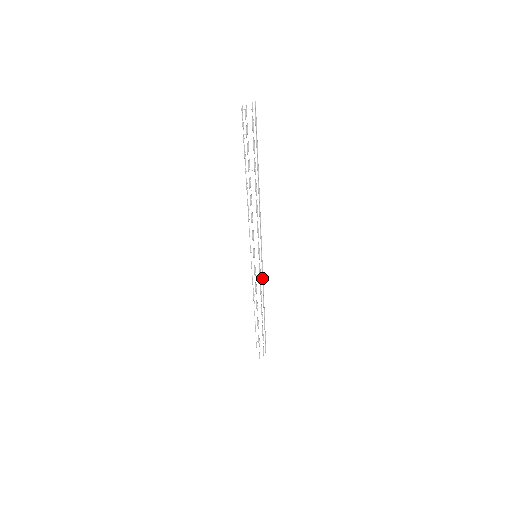
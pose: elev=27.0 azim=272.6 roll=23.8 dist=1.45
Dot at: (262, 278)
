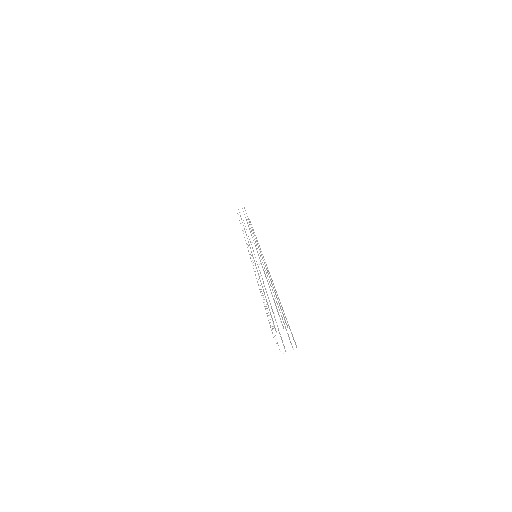
Dot at: (261, 255)
